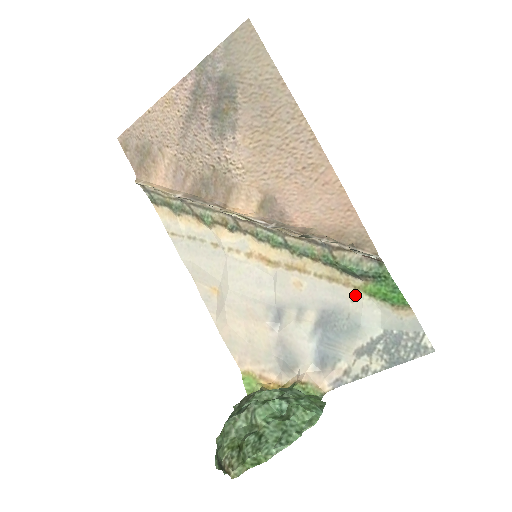
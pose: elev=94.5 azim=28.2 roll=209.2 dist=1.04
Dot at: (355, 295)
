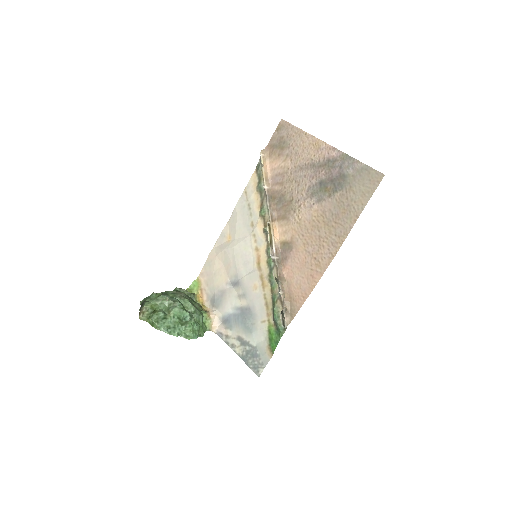
Dot at: (265, 322)
